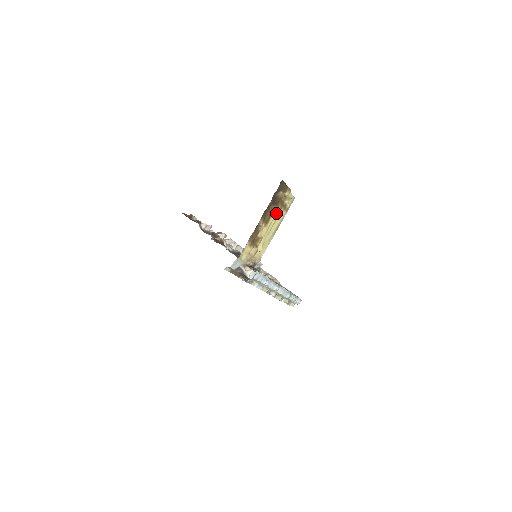
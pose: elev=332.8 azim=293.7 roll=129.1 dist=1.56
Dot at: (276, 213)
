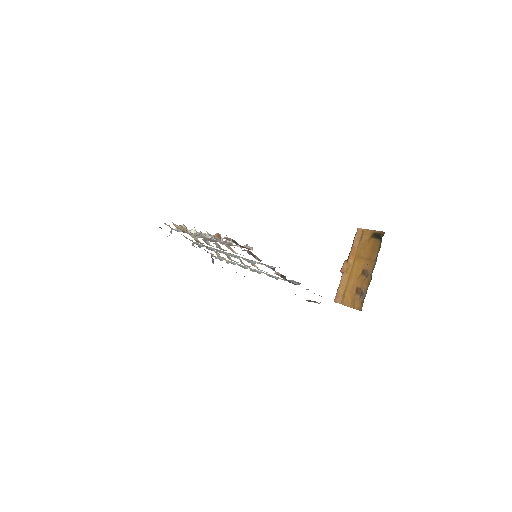
Dot at: occluded
